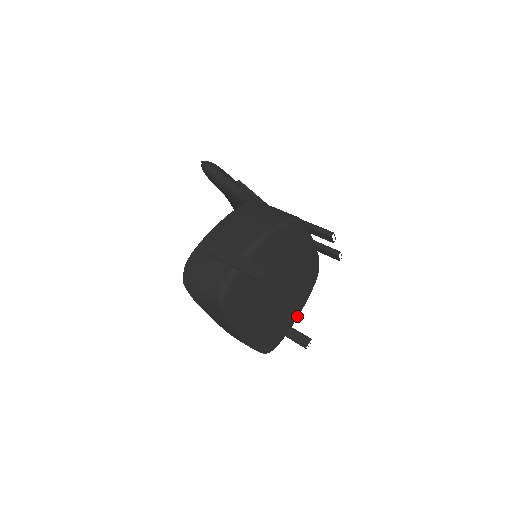
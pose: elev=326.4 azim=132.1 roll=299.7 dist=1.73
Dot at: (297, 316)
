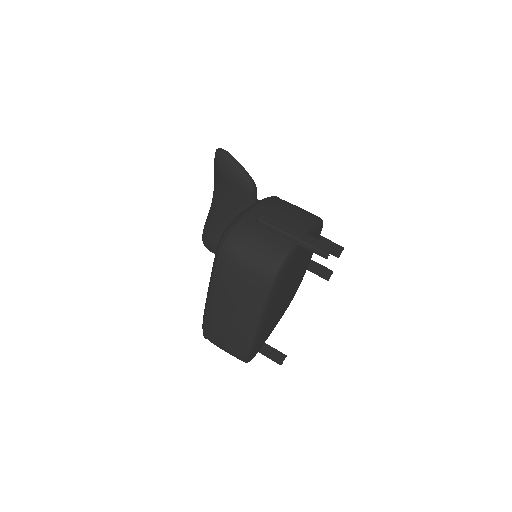
Dot at: occluded
